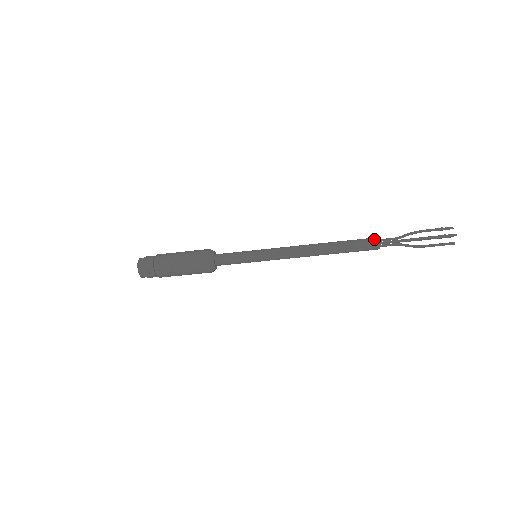
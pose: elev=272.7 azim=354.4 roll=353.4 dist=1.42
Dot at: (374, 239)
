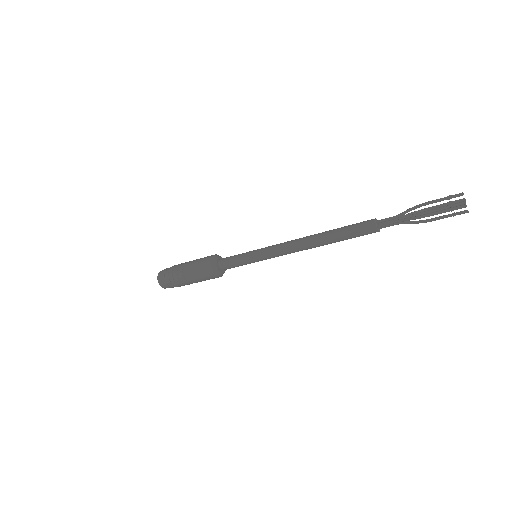
Dot at: (369, 224)
